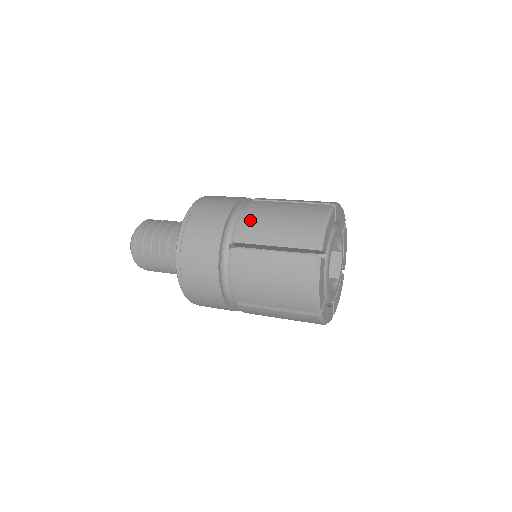
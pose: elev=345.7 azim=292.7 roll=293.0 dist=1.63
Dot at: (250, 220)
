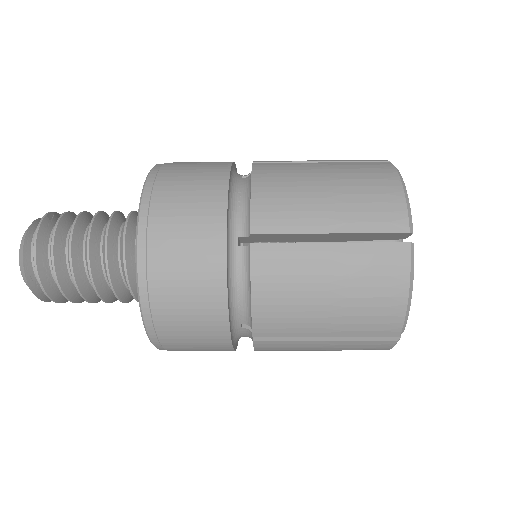
Dot at: occluded
